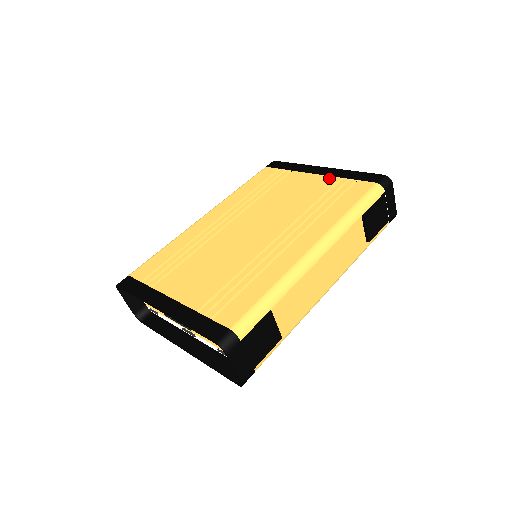
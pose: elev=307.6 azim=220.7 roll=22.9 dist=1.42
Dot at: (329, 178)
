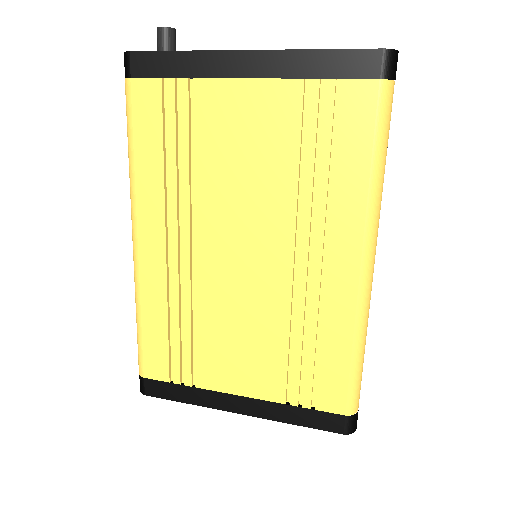
Dot at: (282, 87)
